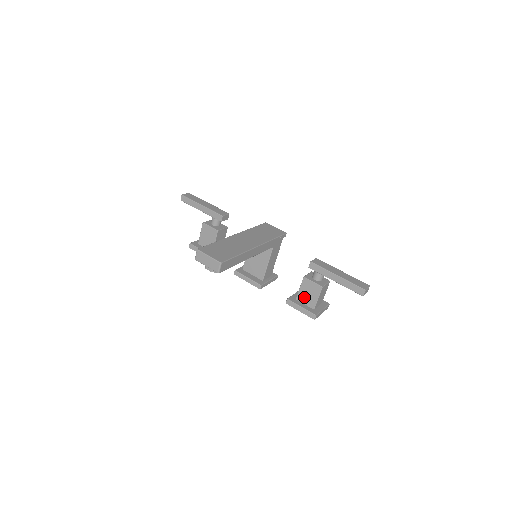
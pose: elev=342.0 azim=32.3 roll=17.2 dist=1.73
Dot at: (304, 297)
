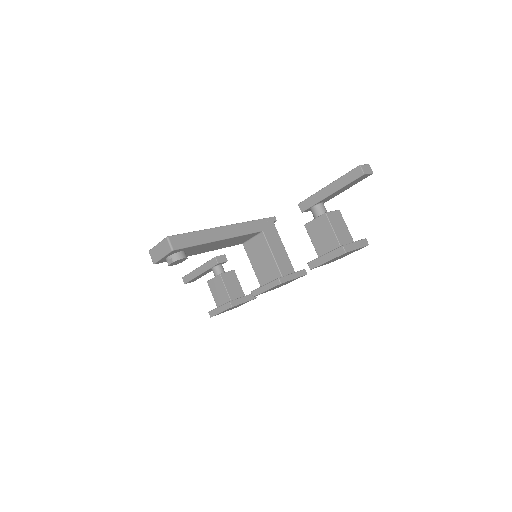
Dot at: (322, 245)
